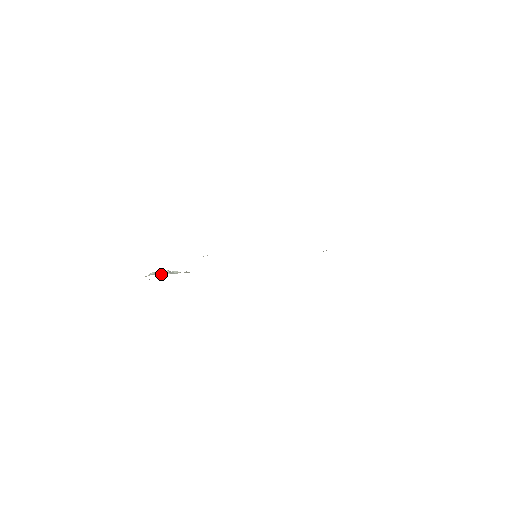
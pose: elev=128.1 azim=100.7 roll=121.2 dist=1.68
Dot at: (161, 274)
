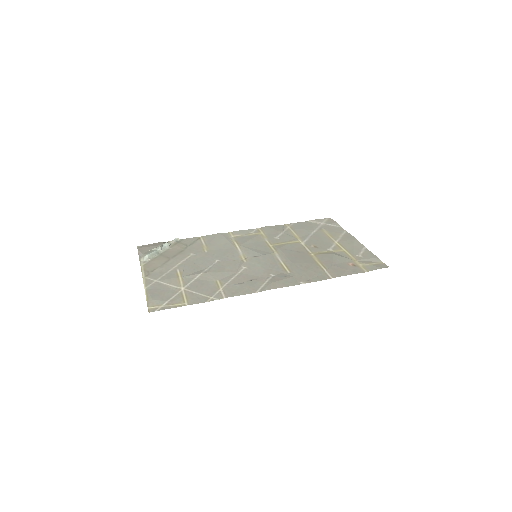
Dot at: (155, 255)
